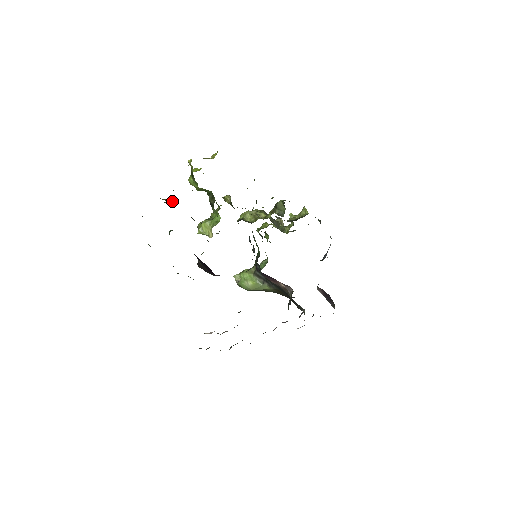
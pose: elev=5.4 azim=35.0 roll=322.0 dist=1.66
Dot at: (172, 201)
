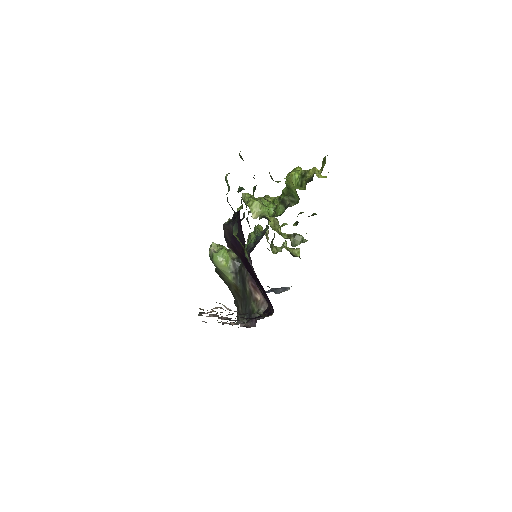
Dot at: occluded
